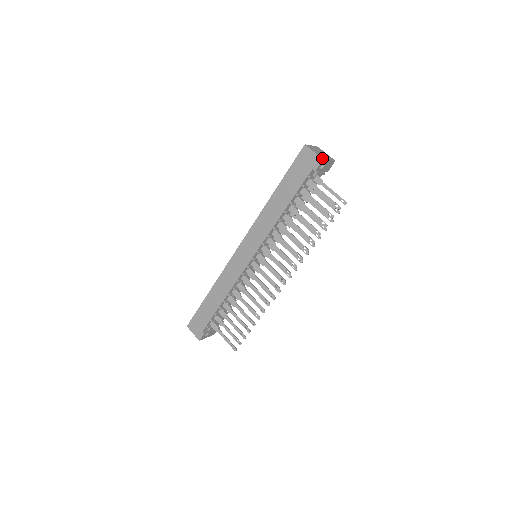
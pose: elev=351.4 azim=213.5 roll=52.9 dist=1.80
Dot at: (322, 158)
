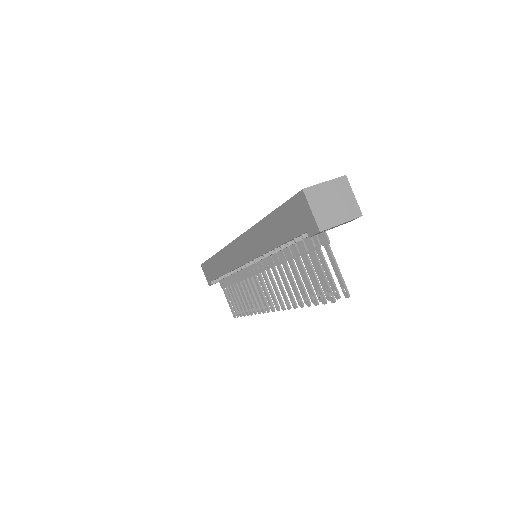
Dot at: (320, 228)
